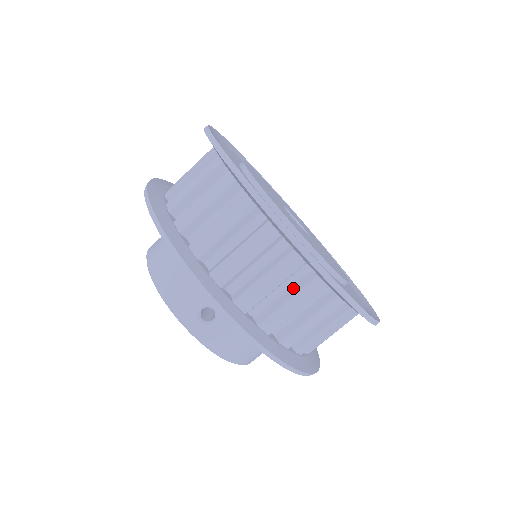
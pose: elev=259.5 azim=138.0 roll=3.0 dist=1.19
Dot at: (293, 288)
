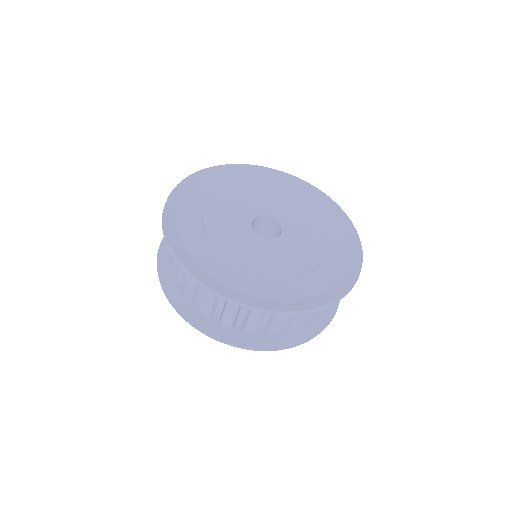
Dot at: occluded
